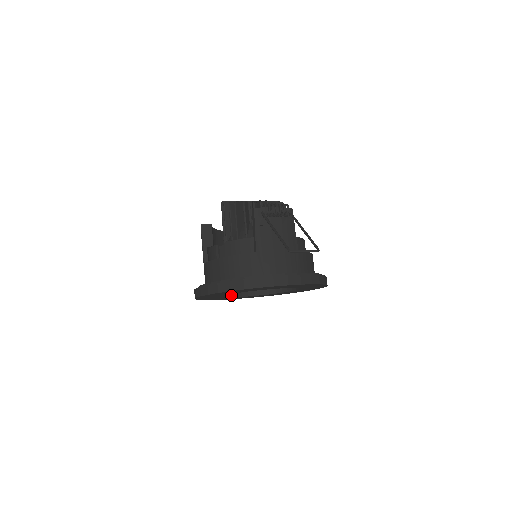
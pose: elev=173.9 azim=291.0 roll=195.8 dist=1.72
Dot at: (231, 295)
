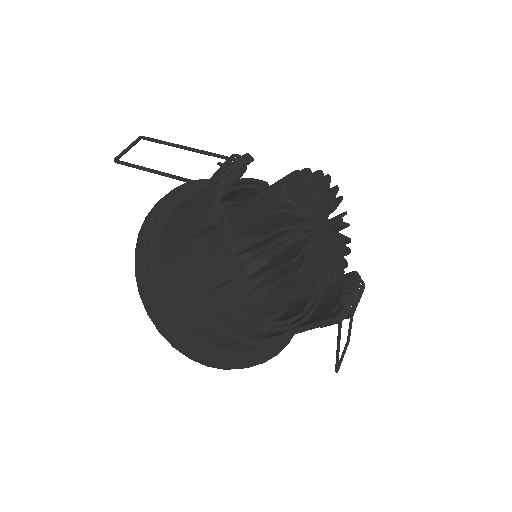
Dot at: occluded
